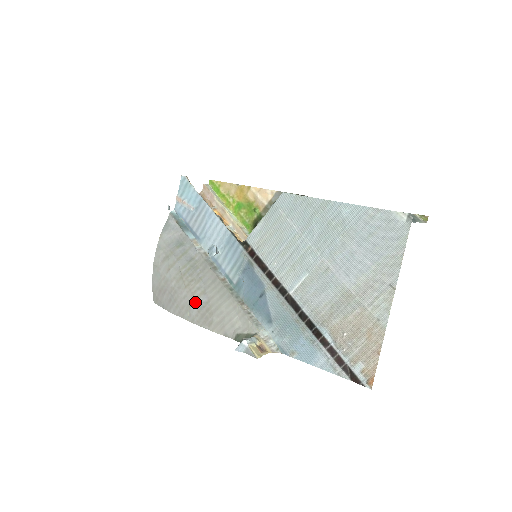
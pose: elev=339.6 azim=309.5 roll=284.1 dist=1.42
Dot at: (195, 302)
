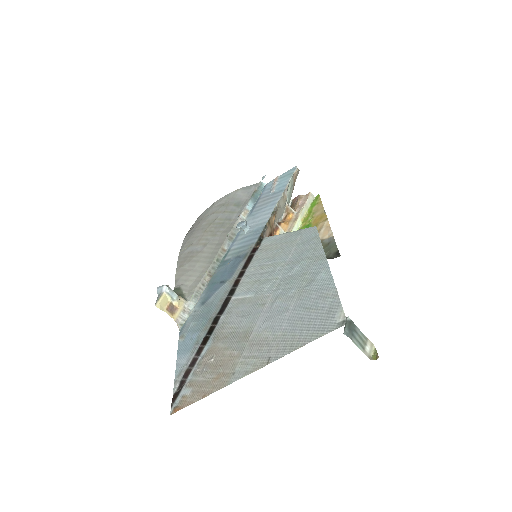
Dot at: (195, 245)
